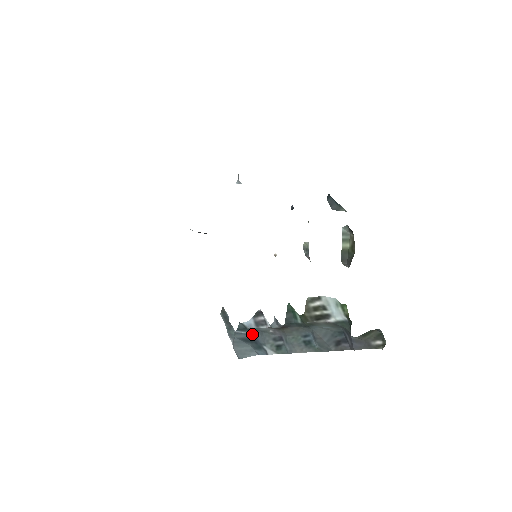
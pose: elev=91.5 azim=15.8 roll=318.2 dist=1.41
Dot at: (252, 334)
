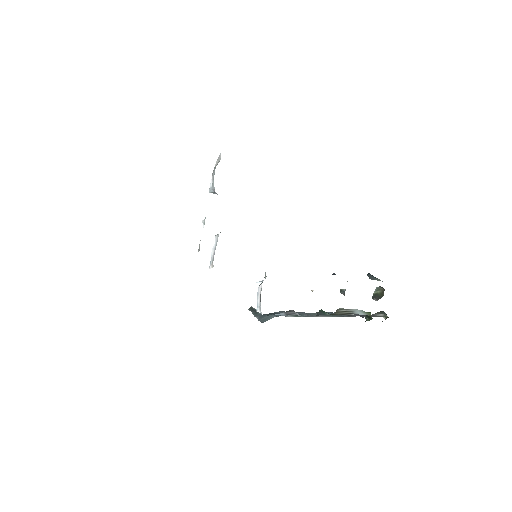
Dot at: (275, 312)
